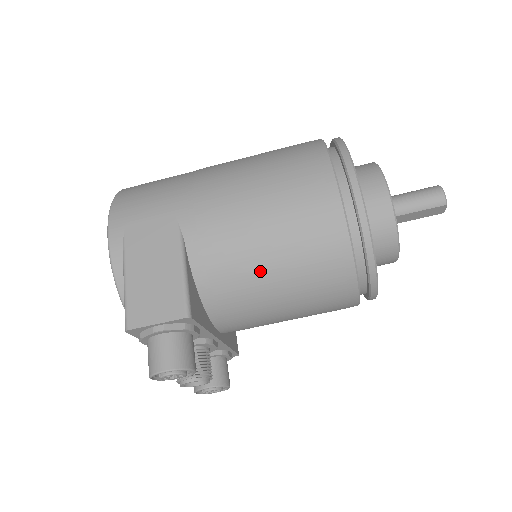
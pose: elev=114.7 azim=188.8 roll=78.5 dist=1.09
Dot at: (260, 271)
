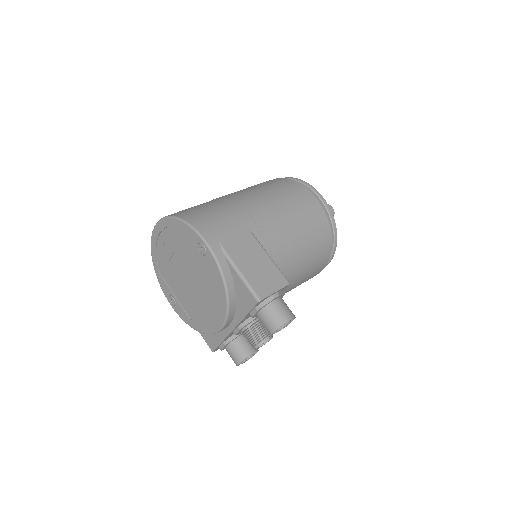
Dot at: (297, 255)
